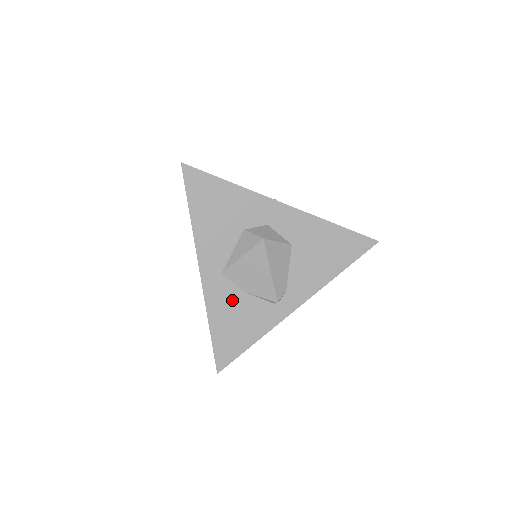
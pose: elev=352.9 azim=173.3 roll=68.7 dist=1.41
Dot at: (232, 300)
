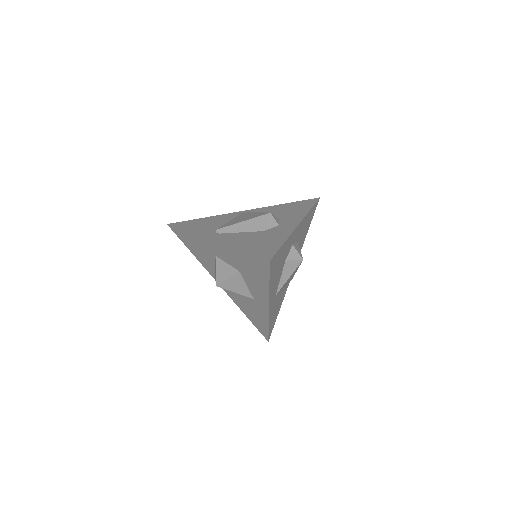
Dot at: (277, 302)
